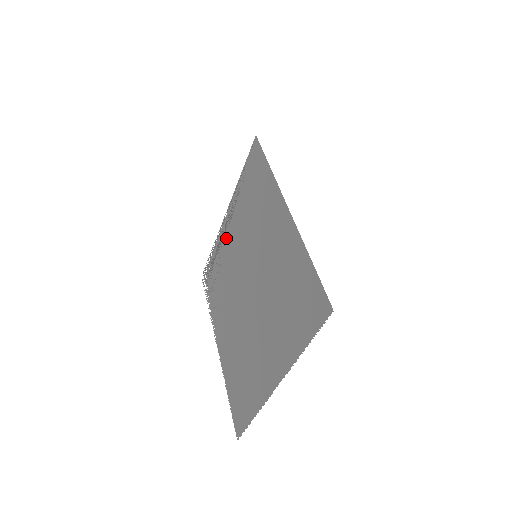
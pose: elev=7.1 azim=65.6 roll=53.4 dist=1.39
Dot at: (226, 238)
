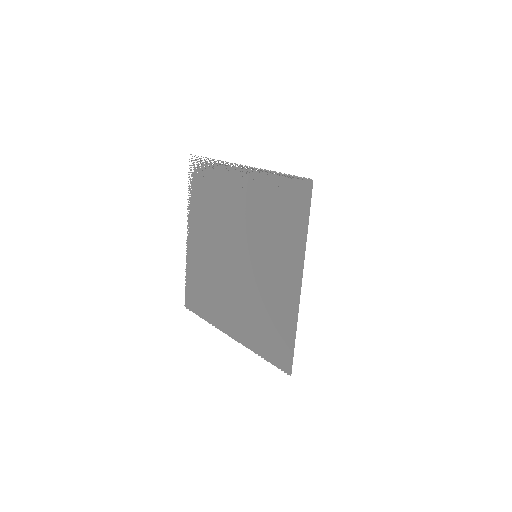
Dot at: (234, 186)
